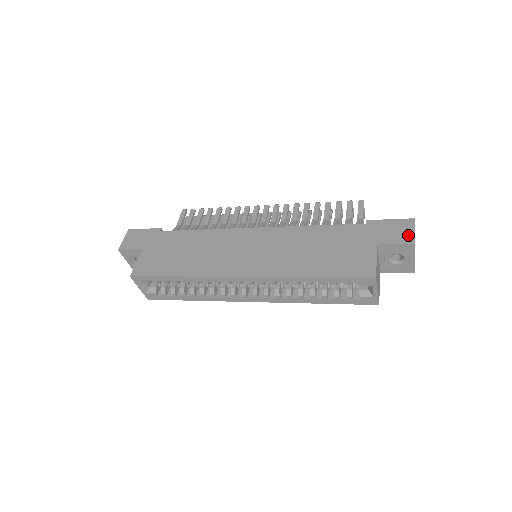
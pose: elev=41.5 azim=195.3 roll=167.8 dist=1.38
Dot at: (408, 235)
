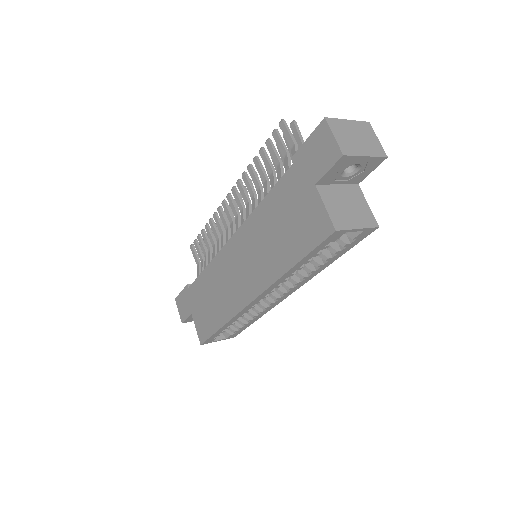
Dot at: (331, 148)
